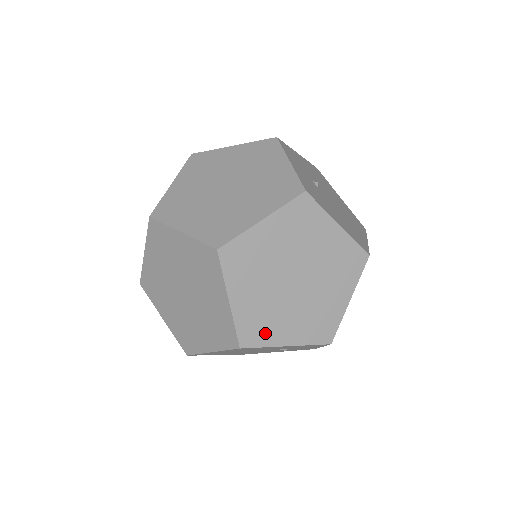
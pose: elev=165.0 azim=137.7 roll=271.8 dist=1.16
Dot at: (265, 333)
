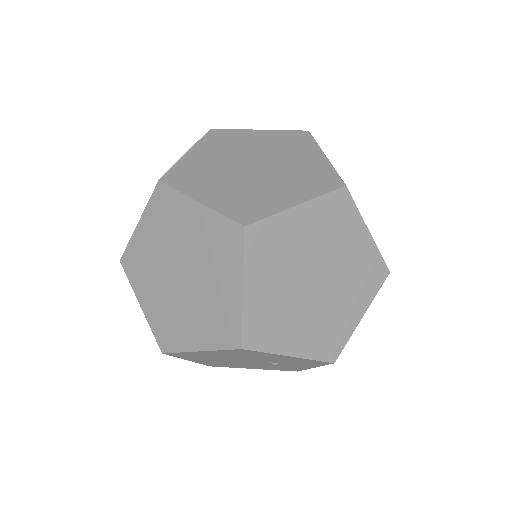
Dot at: (272, 336)
